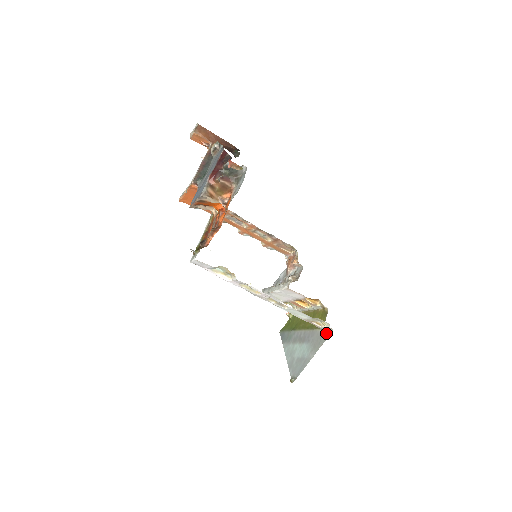
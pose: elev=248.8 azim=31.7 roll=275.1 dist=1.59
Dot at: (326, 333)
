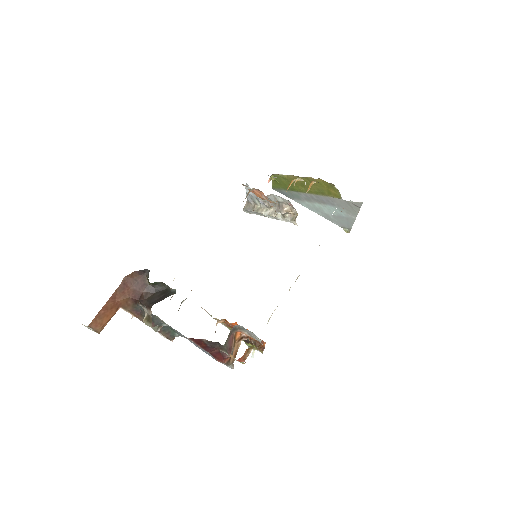
Dot at: (354, 203)
